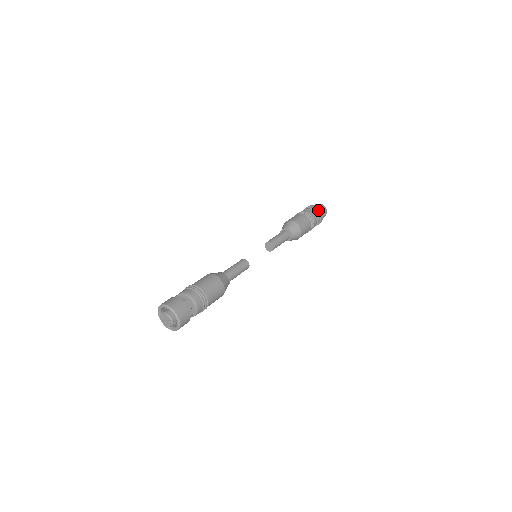
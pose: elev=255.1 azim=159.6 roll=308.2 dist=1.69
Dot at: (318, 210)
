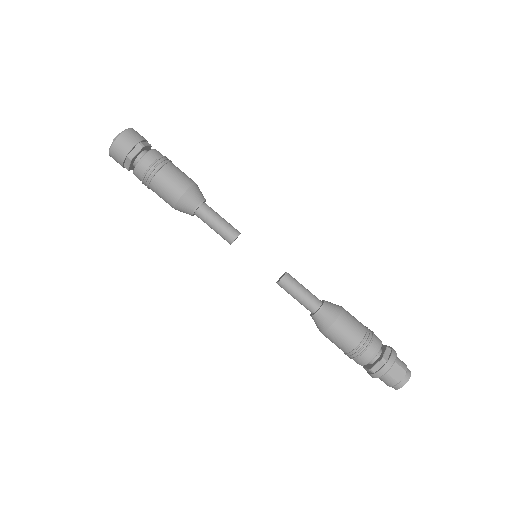
Dot at: (391, 355)
